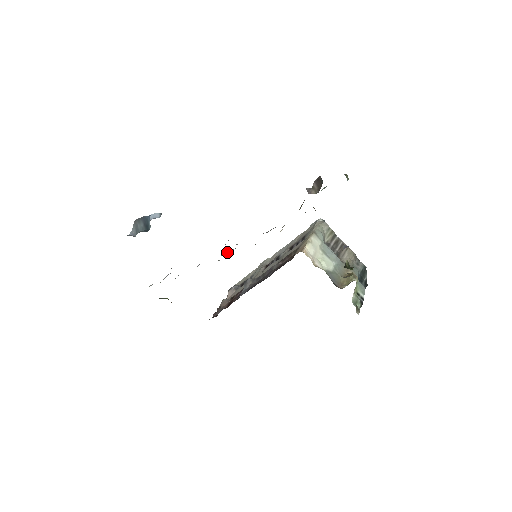
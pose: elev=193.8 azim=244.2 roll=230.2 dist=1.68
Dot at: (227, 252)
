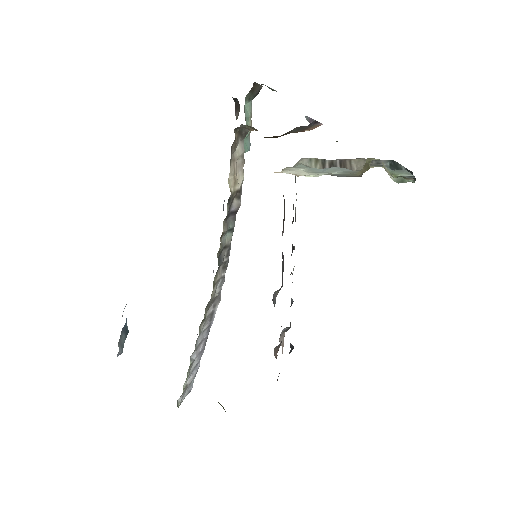
Dot at: (221, 279)
